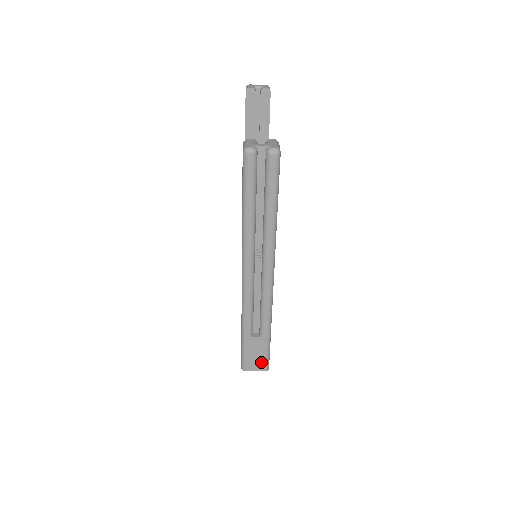
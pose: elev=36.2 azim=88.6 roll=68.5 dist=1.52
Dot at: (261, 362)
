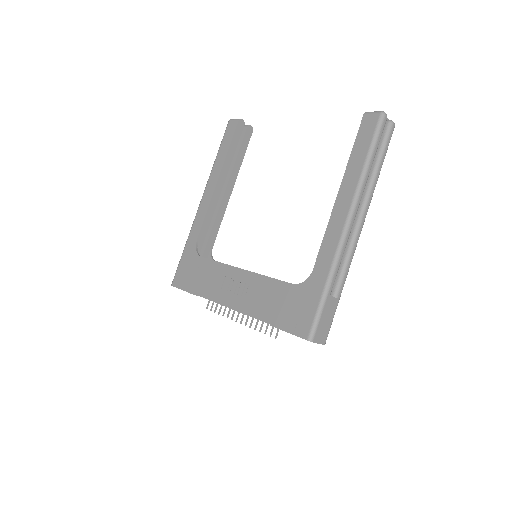
Dot at: (326, 332)
